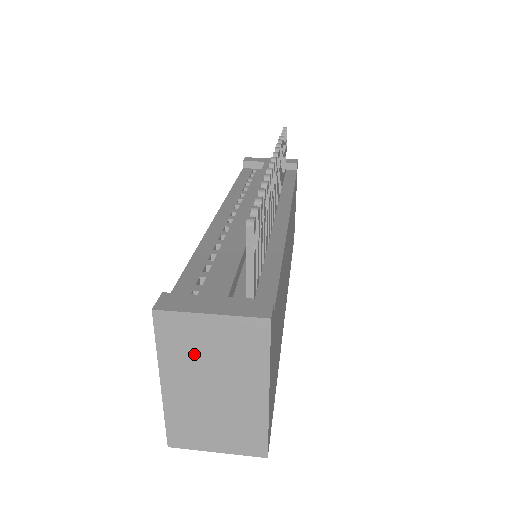
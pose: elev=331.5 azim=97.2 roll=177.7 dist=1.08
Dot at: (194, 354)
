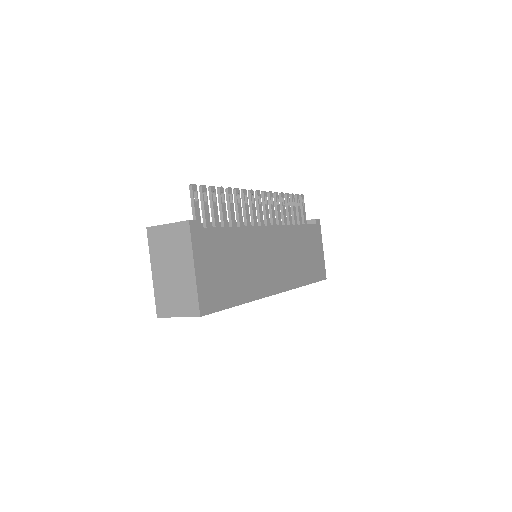
Dot at: (163, 250)
